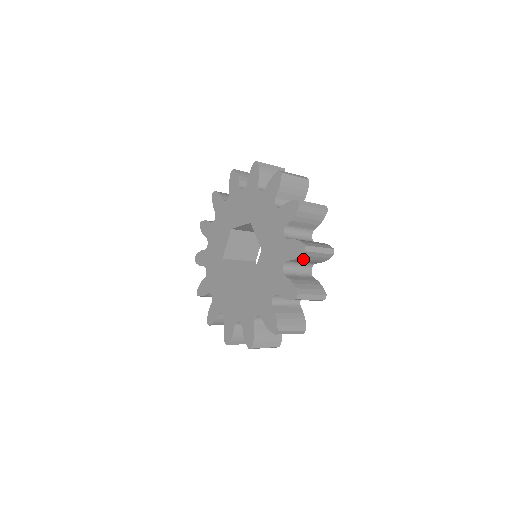
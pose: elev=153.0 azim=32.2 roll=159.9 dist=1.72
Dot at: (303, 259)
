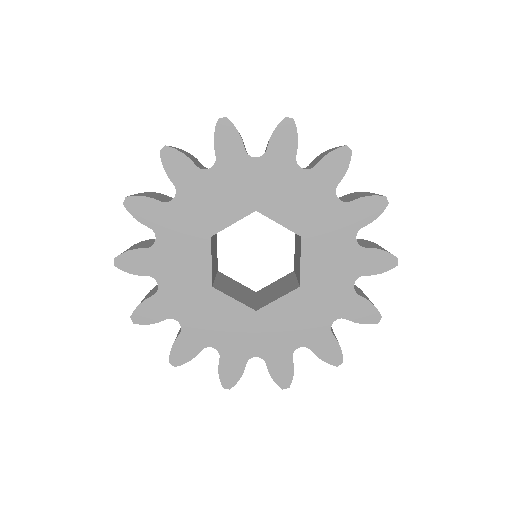
Dot at: occluded
